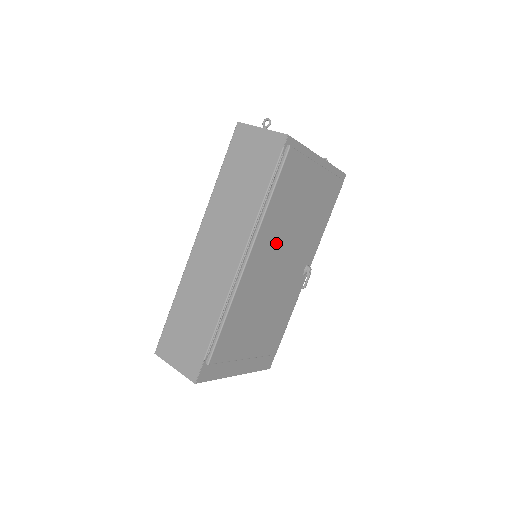
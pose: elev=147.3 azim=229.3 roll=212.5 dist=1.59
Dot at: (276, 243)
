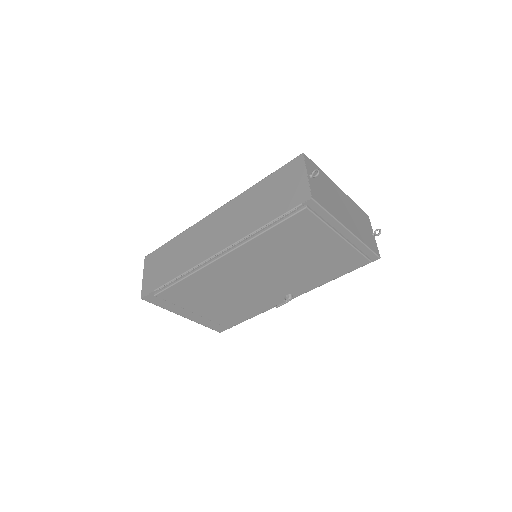
Dot at: (259, 262)
